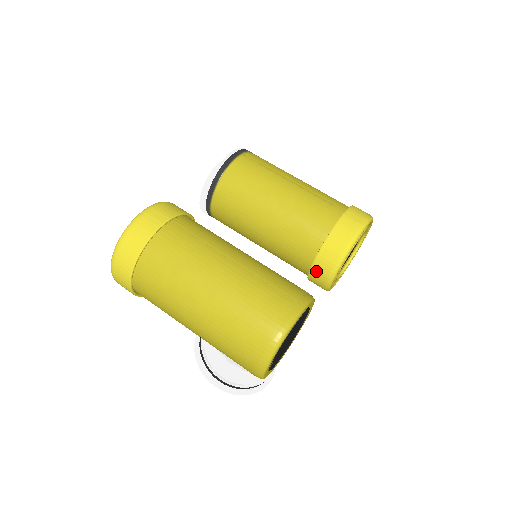
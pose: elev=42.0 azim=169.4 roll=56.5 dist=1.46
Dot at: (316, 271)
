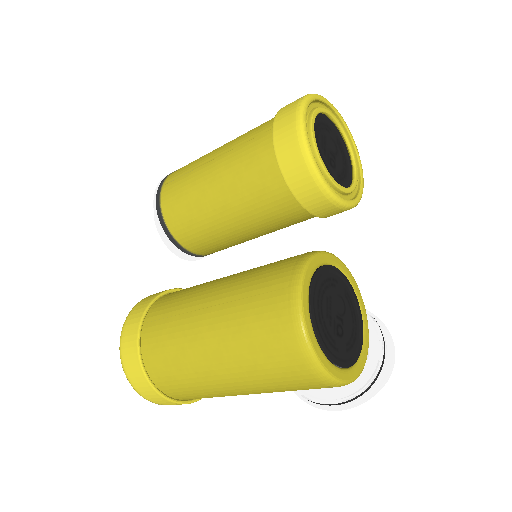
Dot at: (314, 209)
